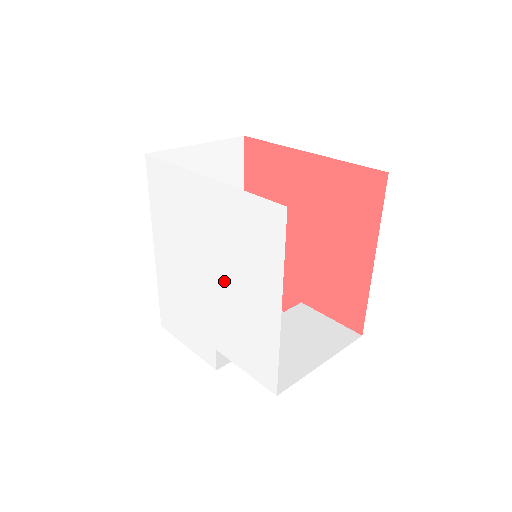
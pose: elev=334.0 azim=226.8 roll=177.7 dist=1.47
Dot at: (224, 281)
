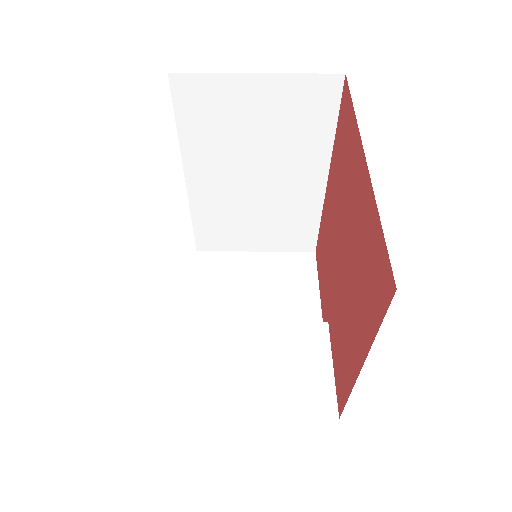
Dot at: occluded
